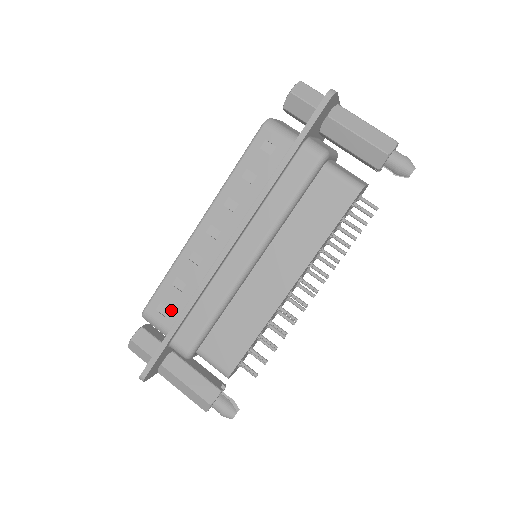
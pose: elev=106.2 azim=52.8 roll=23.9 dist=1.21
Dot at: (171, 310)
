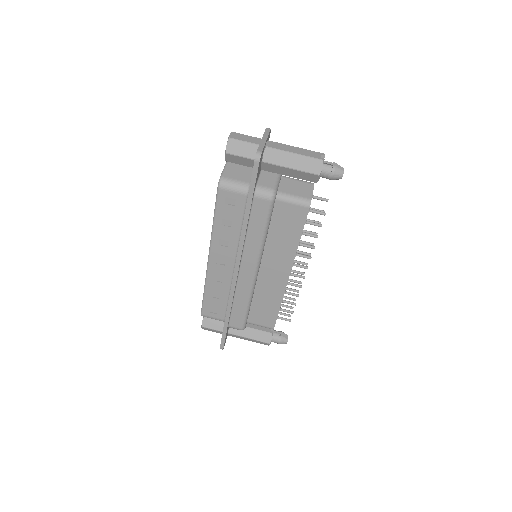
Dot at: (218, 310)
